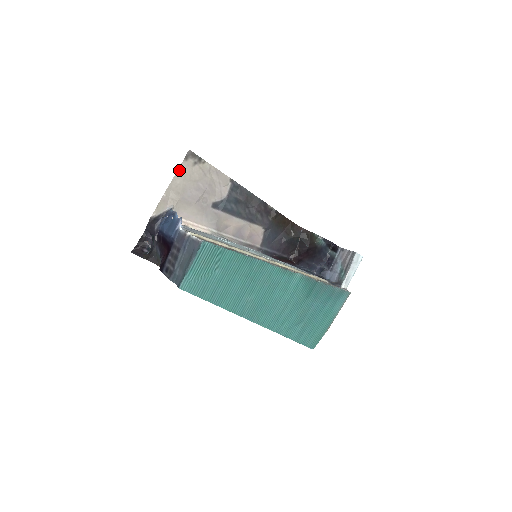
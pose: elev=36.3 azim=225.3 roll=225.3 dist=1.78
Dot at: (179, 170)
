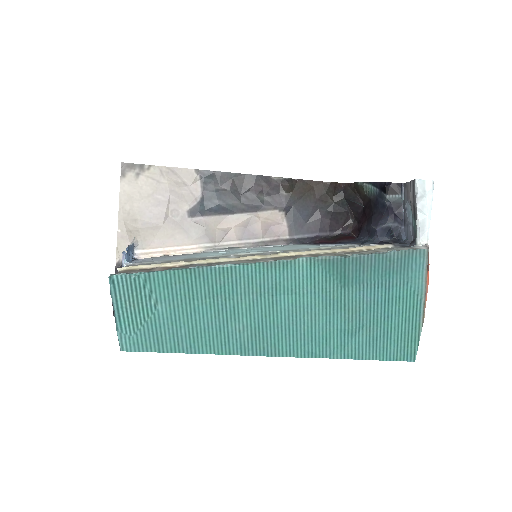
Dot at: (121, 193)
